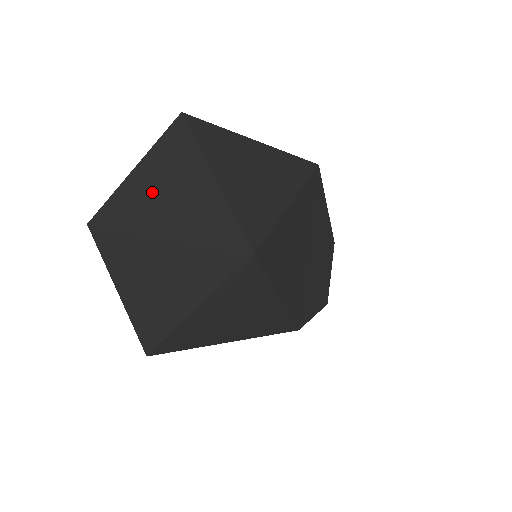
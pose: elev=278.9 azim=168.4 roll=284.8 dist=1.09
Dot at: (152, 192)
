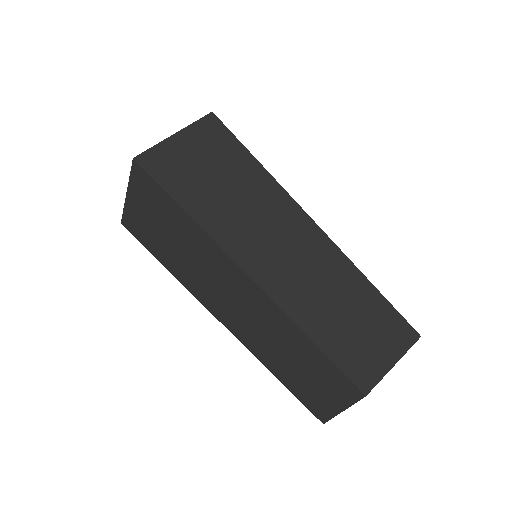
Dot at: occluded
